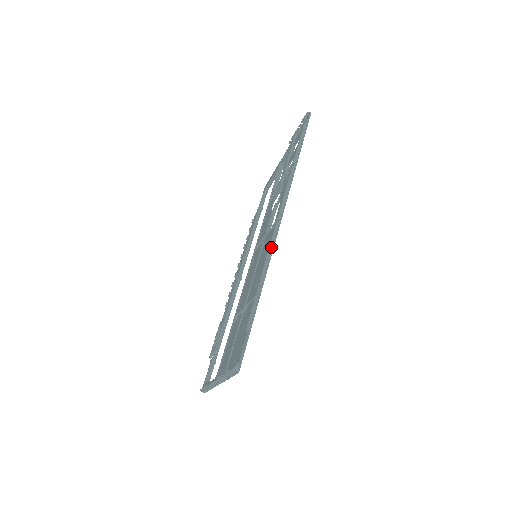
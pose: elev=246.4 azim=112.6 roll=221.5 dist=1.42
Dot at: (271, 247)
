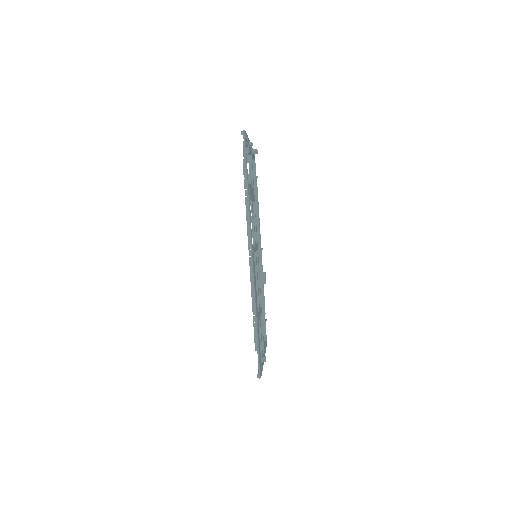
Dot at: (252, 282)
